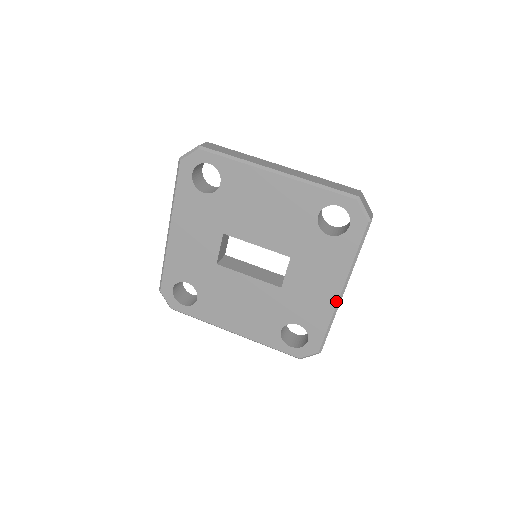
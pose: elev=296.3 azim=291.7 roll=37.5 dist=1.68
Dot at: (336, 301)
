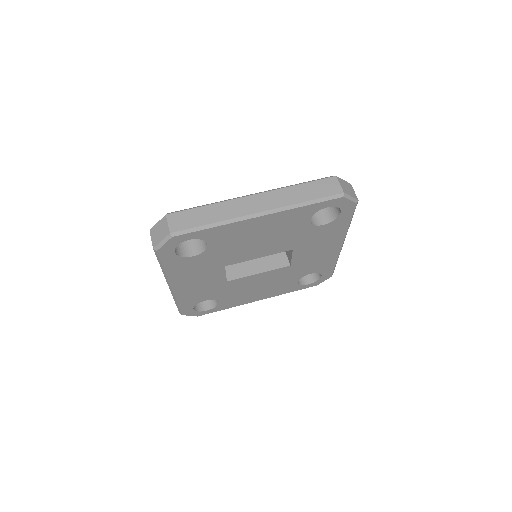
Dot at: (339, 251)
